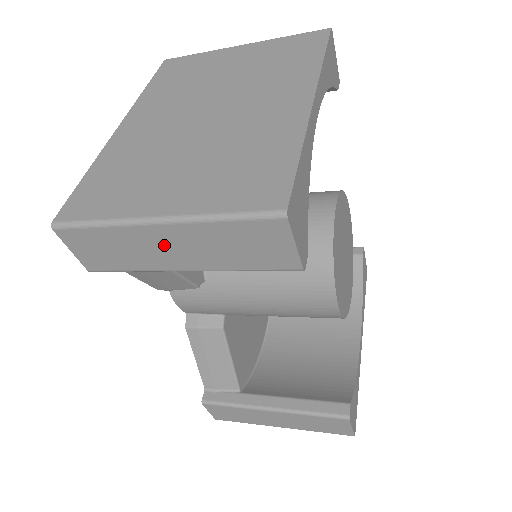
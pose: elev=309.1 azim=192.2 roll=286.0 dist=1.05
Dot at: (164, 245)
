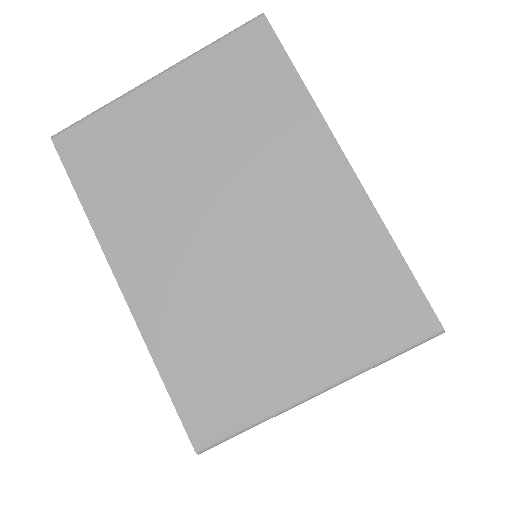
Dot at: occluded
